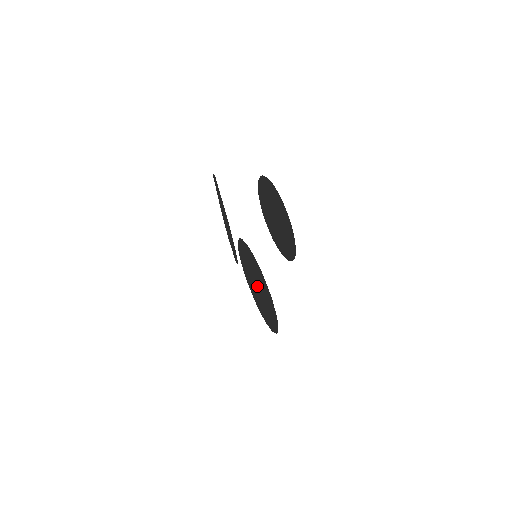
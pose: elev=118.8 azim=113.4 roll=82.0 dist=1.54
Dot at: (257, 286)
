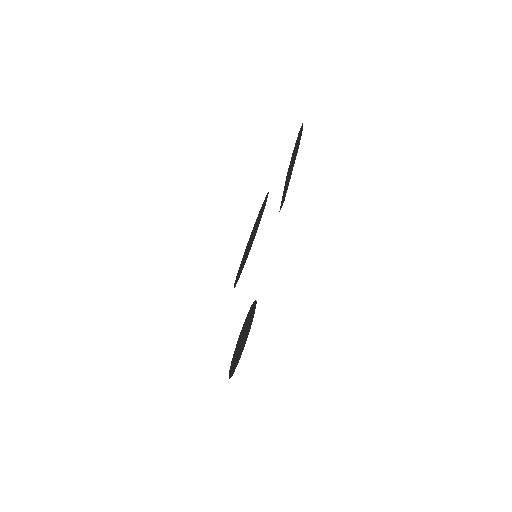
Dot at: occluded
